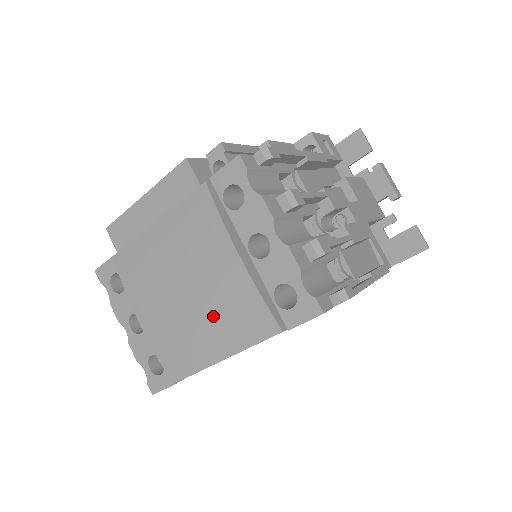
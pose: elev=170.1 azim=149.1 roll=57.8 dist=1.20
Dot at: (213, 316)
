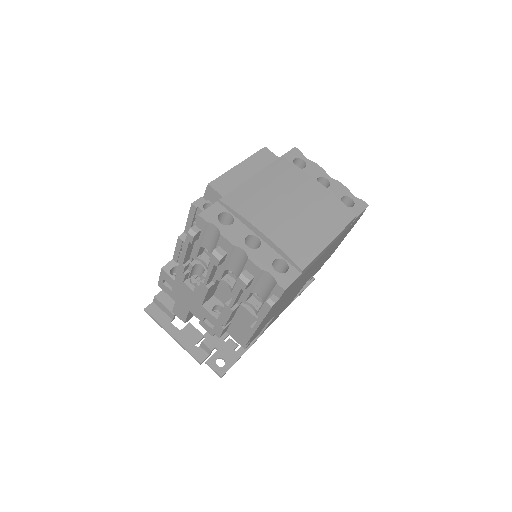
Dot at: (317, 215)
